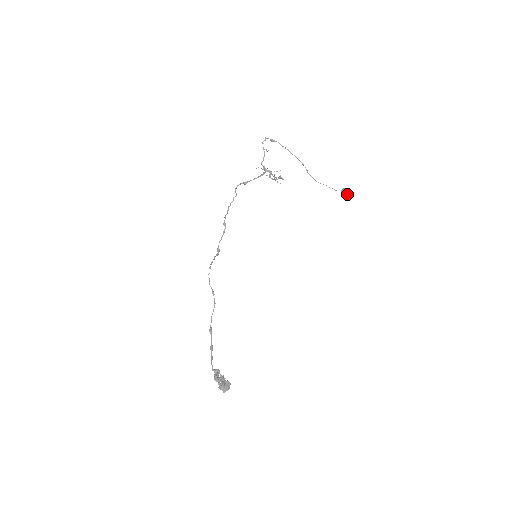
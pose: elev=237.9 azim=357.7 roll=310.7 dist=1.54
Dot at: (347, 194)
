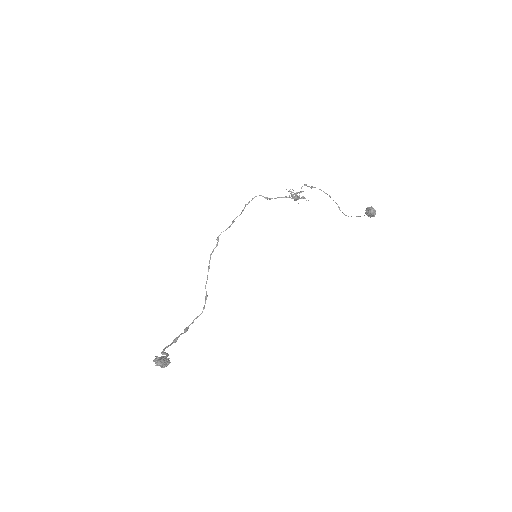
Dot at: (369, 210)
